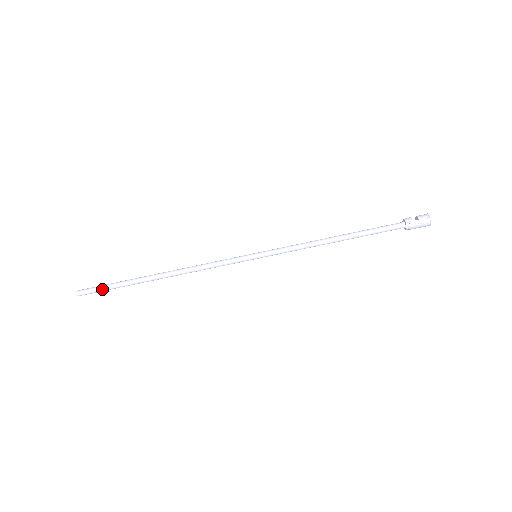
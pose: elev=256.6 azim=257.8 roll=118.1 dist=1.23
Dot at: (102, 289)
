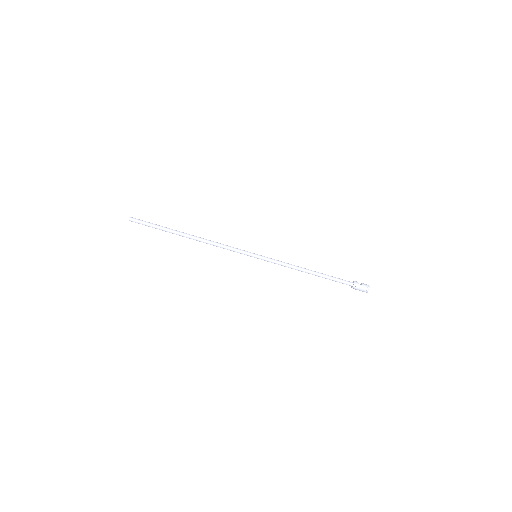
Dot at: (148, 224)
